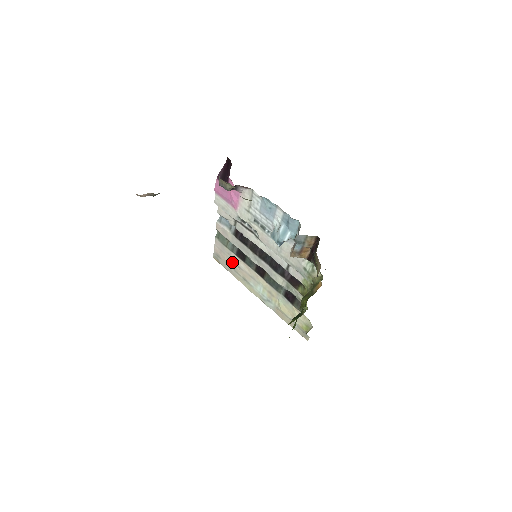
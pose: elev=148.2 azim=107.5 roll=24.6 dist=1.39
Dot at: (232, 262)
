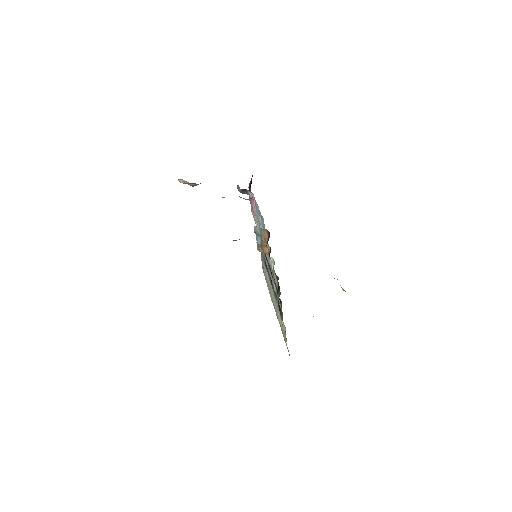
Dot at: occluded
